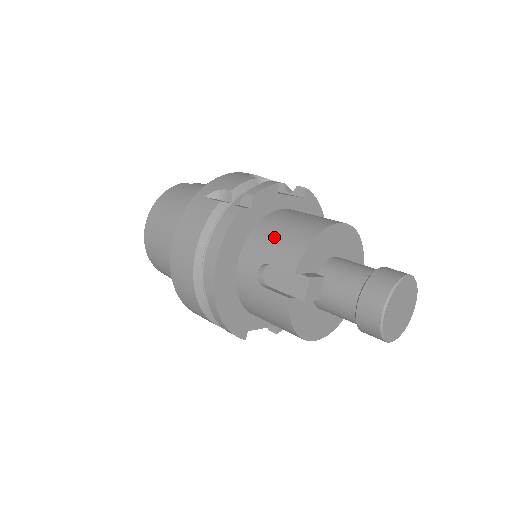
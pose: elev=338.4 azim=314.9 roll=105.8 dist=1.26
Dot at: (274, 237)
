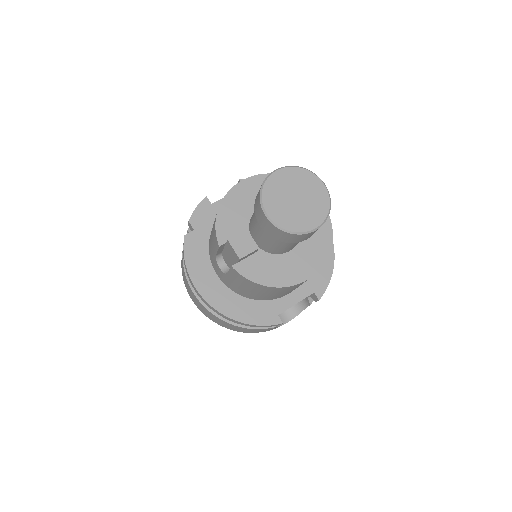
Dot at: (211, 234)
